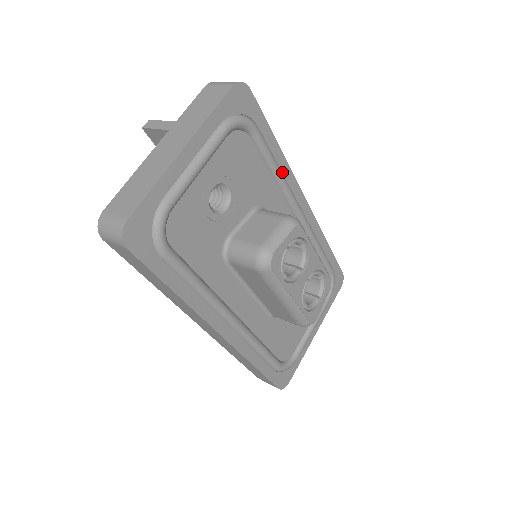
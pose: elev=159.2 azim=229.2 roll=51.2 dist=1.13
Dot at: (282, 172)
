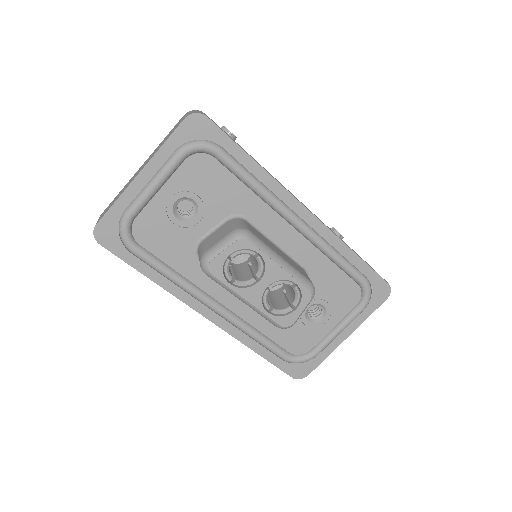
Dot at: (264, 184)
